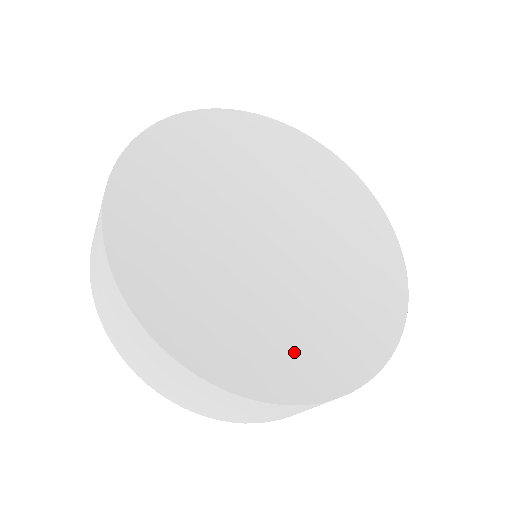
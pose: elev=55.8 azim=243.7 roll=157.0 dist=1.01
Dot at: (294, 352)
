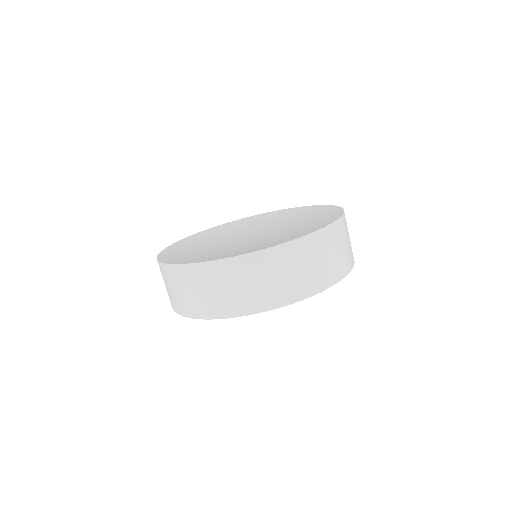
Dot at: occluded
